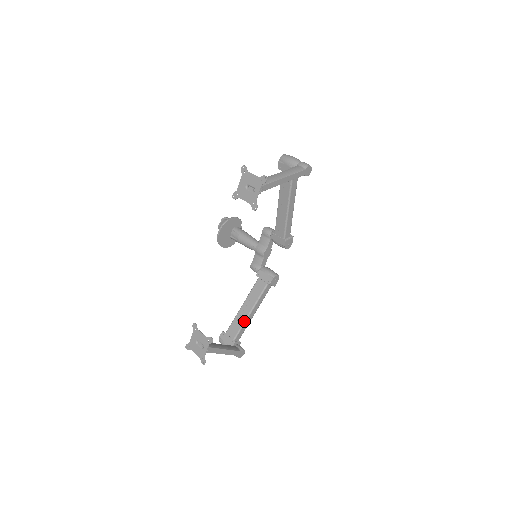
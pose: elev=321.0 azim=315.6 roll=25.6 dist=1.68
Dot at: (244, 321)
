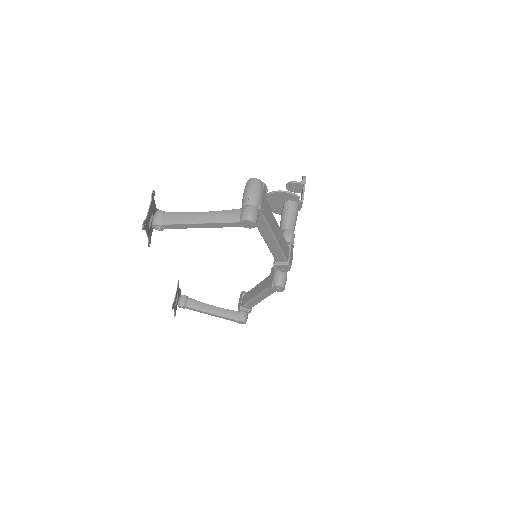
Dot at: (250, 299)
